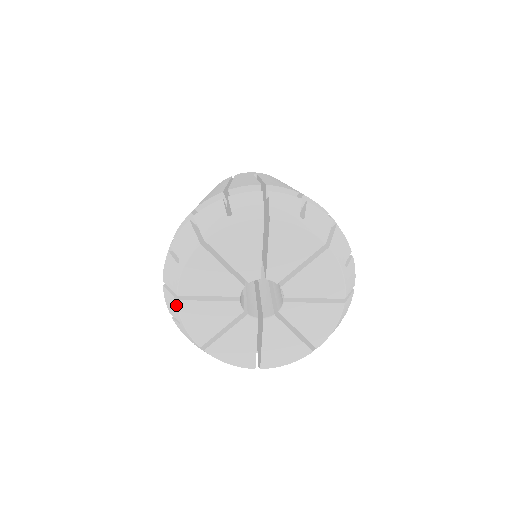
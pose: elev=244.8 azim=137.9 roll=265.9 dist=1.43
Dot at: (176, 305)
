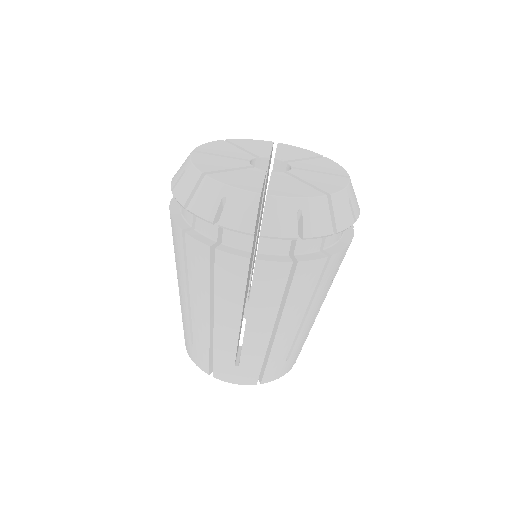
Dot at: (208, 181)
